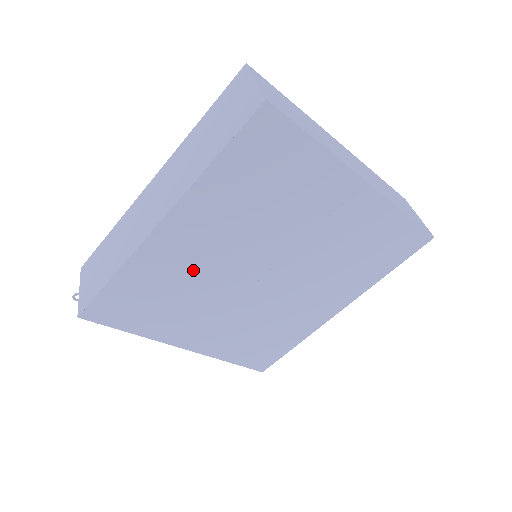
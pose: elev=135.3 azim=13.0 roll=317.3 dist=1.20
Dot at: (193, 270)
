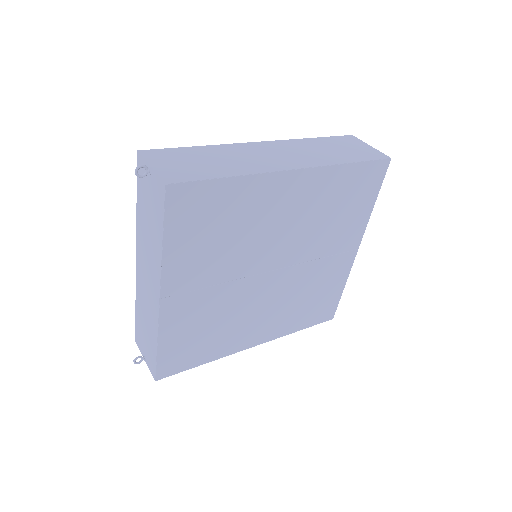
Dot at: (262, 224)
